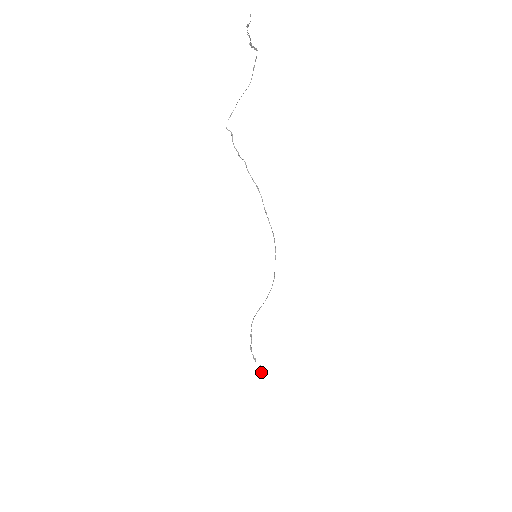
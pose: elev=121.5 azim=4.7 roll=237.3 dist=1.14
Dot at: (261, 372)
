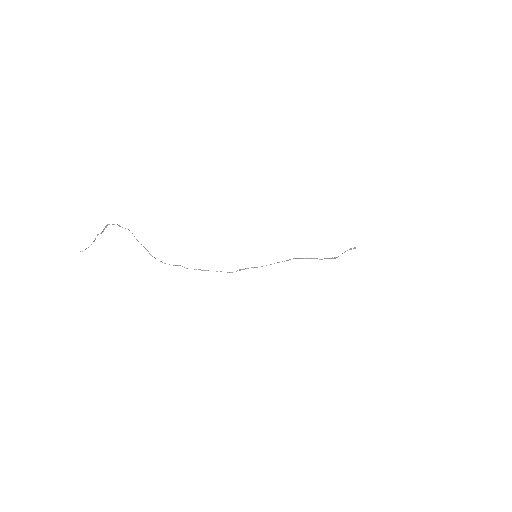
Dot at: occluded
